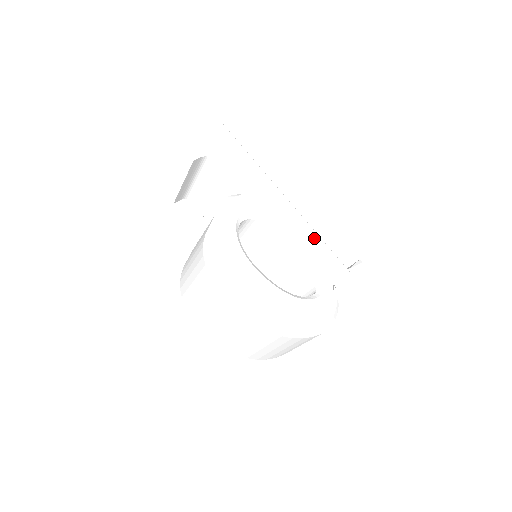
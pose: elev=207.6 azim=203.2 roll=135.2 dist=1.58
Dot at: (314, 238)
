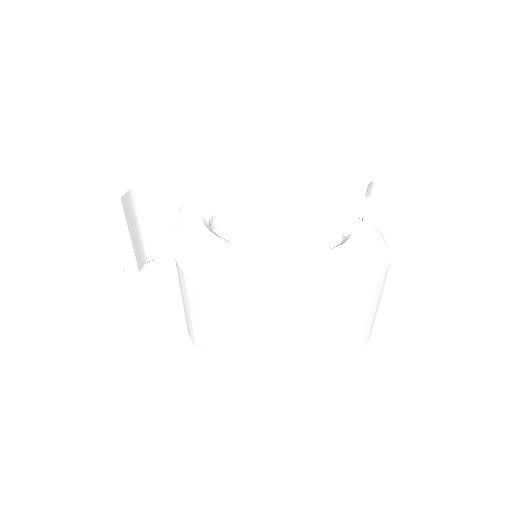
Dot at: (302, 190)
